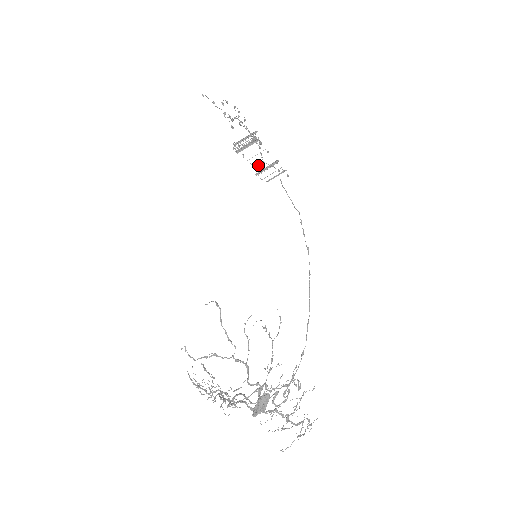
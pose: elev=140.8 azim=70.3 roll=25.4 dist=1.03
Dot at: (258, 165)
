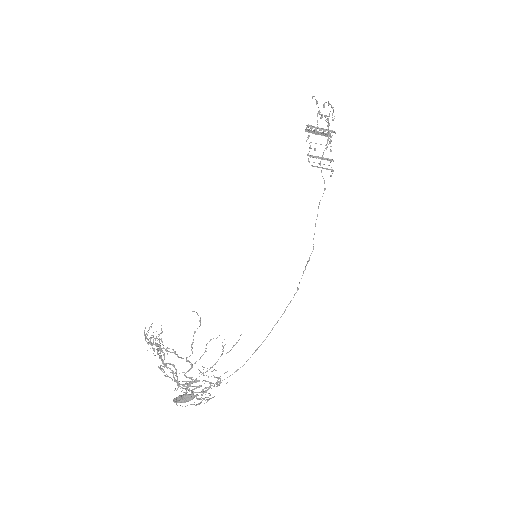
Dot at: (315, 149)
